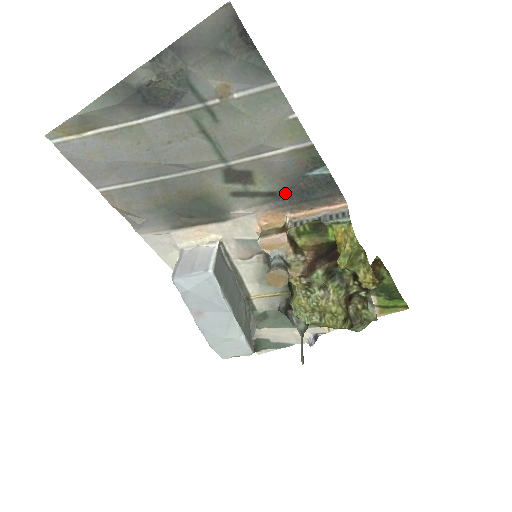
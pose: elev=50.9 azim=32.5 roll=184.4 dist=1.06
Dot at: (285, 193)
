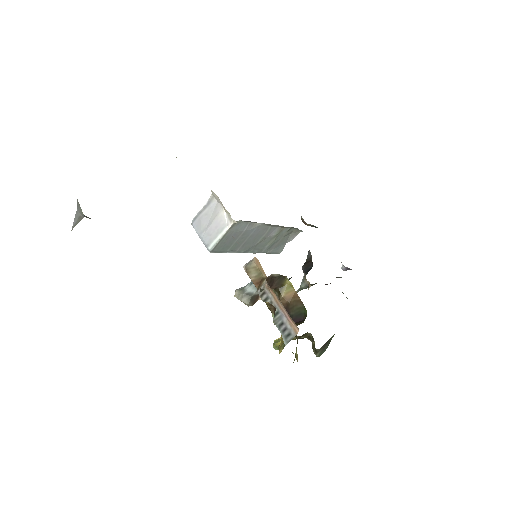
Dot at: occluded
